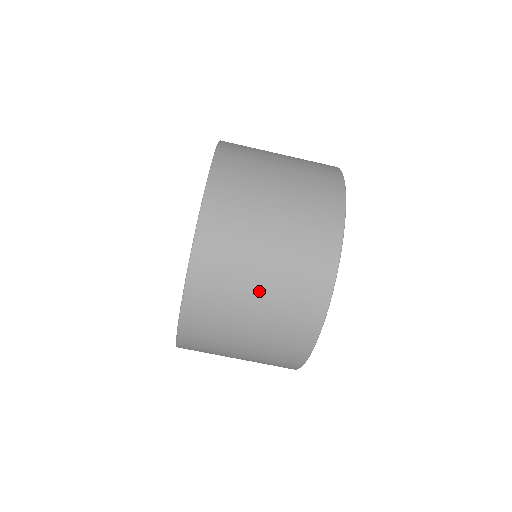
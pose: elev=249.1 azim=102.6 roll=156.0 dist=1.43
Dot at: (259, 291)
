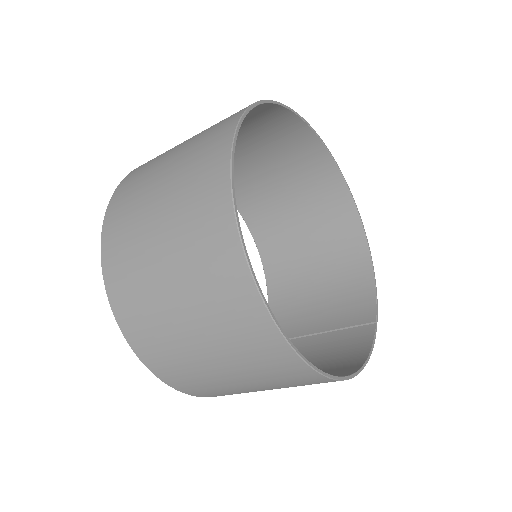
Dot at: (245, 384)
